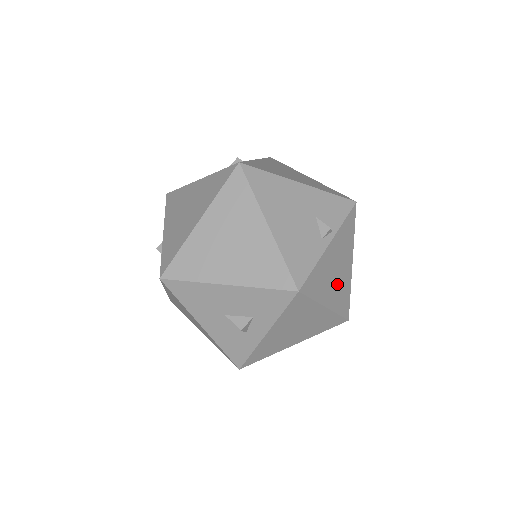
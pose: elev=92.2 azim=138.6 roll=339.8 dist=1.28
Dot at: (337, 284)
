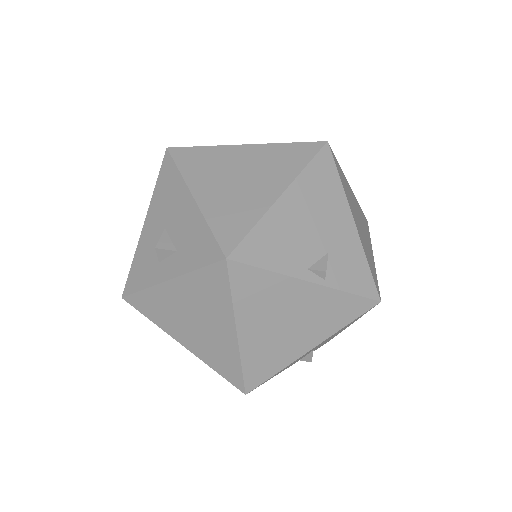
Dot at: (273, 335)
